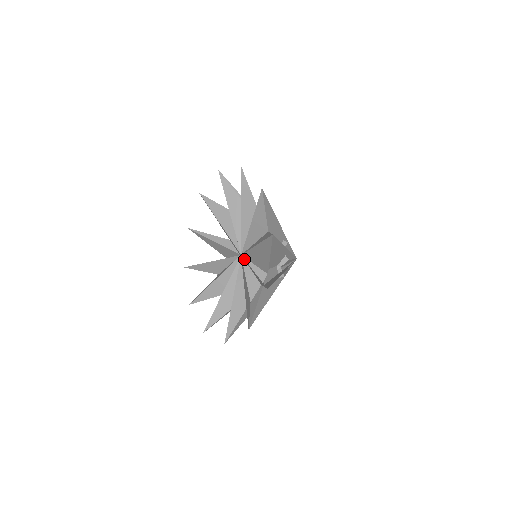
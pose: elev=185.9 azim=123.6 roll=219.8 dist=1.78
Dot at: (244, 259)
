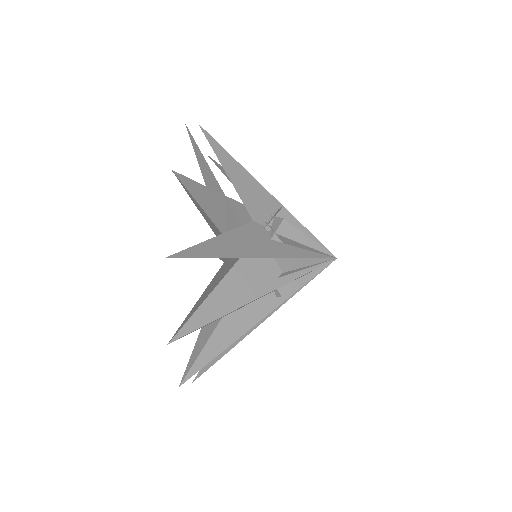
Dot at: occluded
